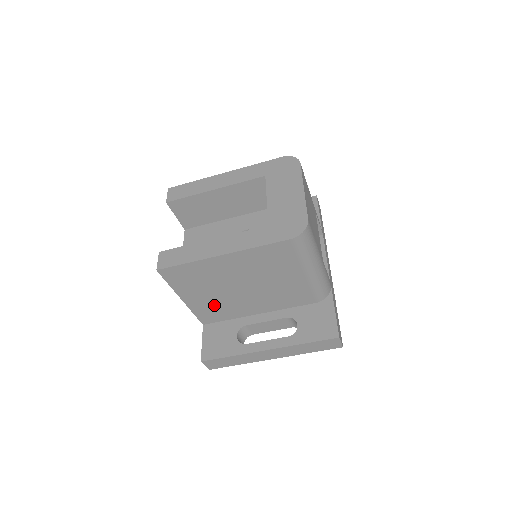
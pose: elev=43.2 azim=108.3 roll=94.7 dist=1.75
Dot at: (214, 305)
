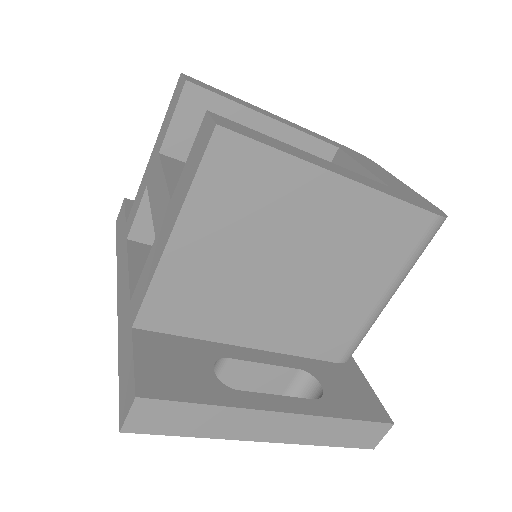
Dot at: (207, 286)
